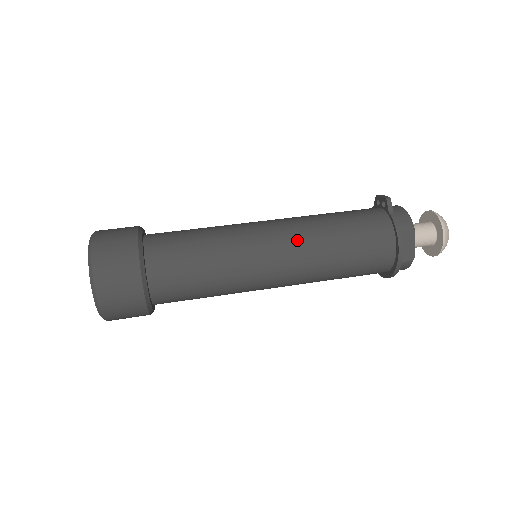
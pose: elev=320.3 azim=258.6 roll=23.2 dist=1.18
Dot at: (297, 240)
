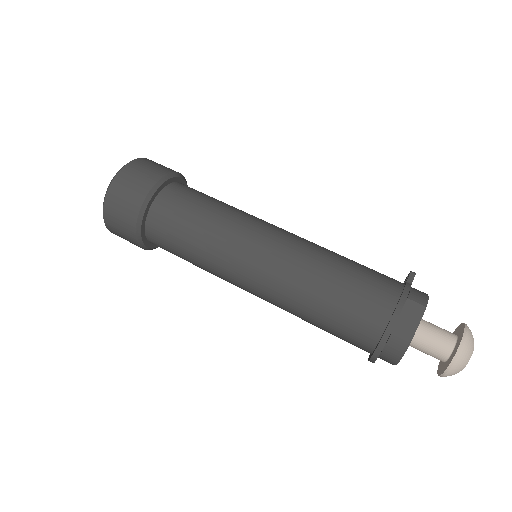
Dot at: (297, 245)
